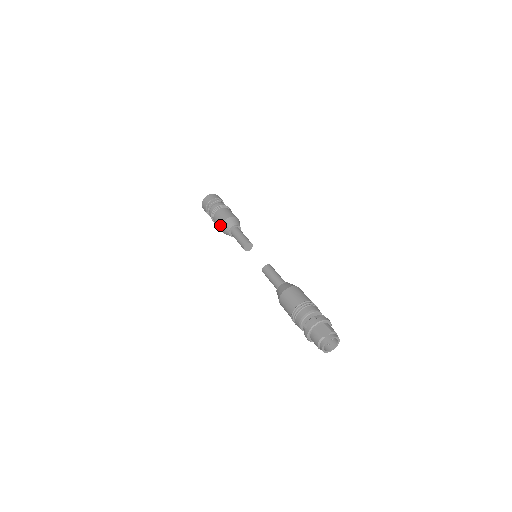
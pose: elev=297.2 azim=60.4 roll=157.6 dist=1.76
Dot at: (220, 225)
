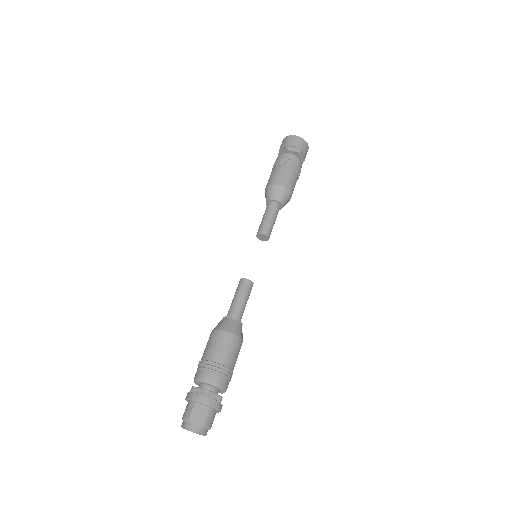
Dot at: (268, 184)
